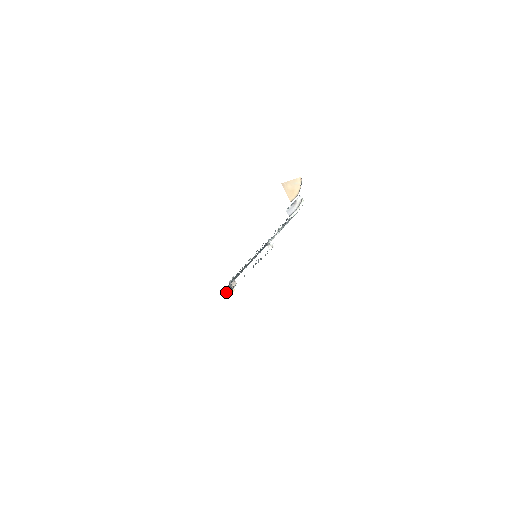
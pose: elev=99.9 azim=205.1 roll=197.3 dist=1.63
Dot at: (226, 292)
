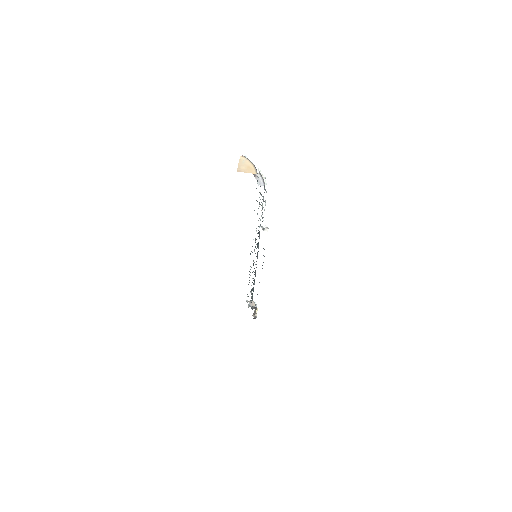
Dot at: (254, 316)
